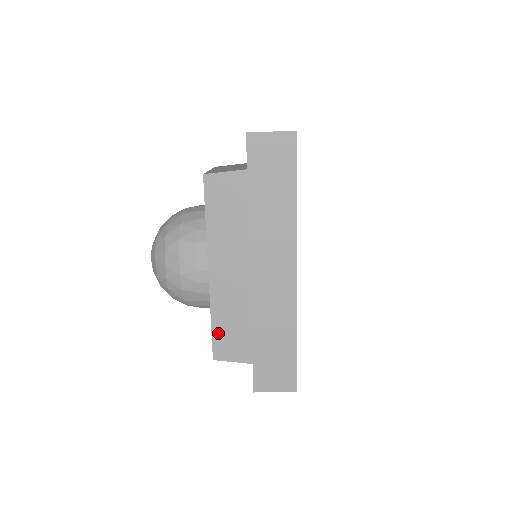
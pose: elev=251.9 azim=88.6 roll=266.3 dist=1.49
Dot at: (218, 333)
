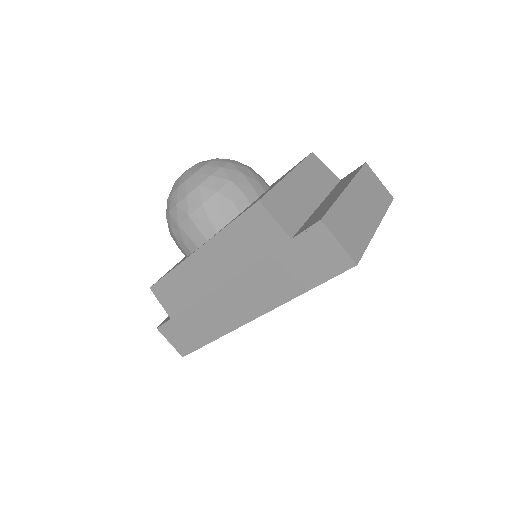
Dot at: (167, 282)
